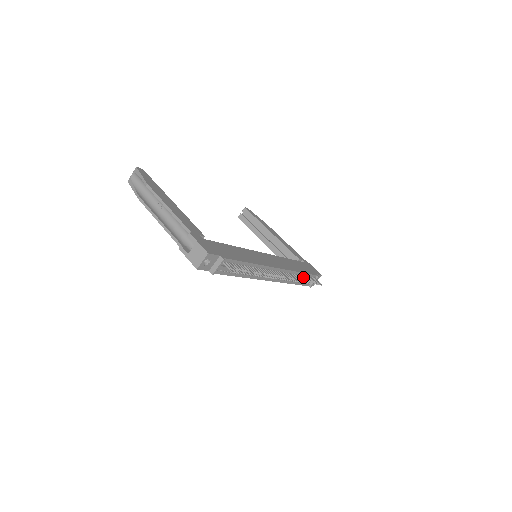
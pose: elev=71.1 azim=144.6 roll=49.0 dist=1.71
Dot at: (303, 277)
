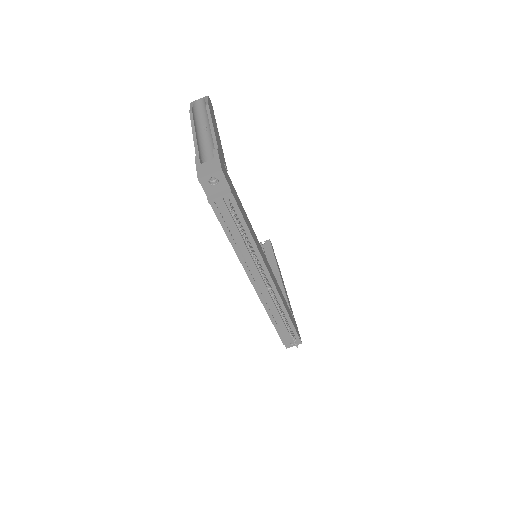
Dot at: (286, 319)
